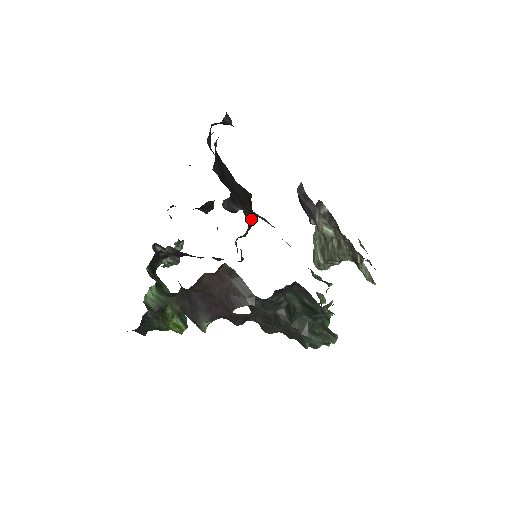
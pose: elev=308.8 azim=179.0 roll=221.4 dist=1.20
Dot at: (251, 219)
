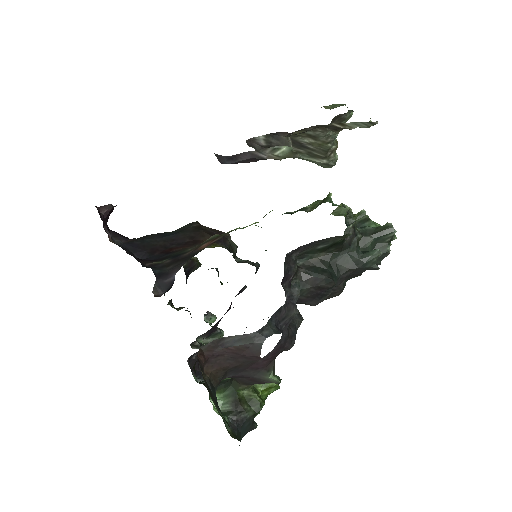
Dot at: occluded
